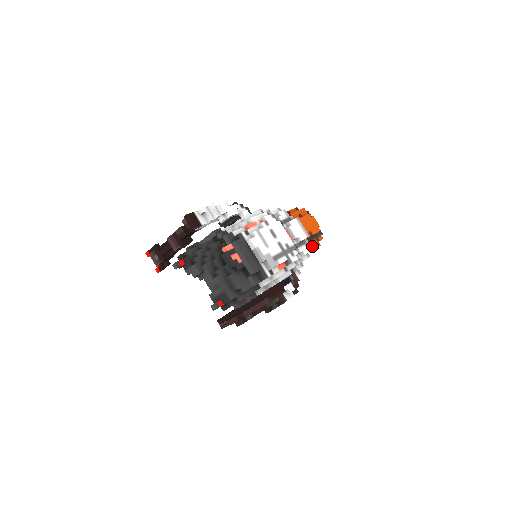
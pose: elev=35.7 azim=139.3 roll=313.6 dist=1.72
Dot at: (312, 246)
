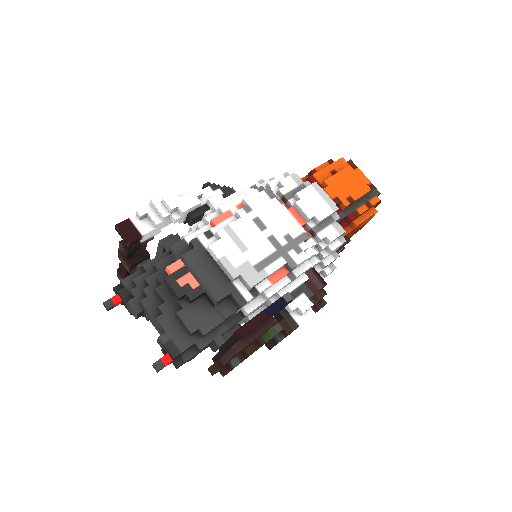
Dot at: (359, 217)
